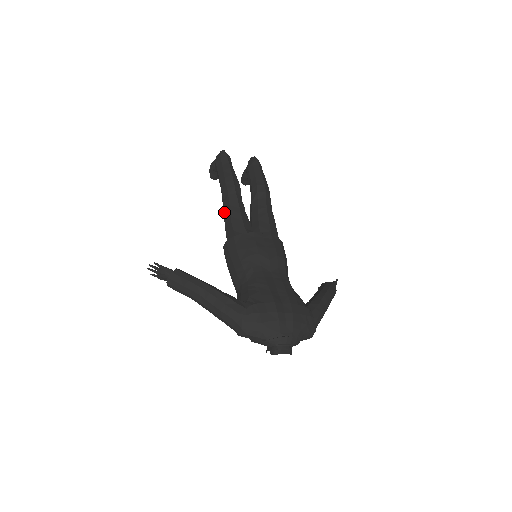
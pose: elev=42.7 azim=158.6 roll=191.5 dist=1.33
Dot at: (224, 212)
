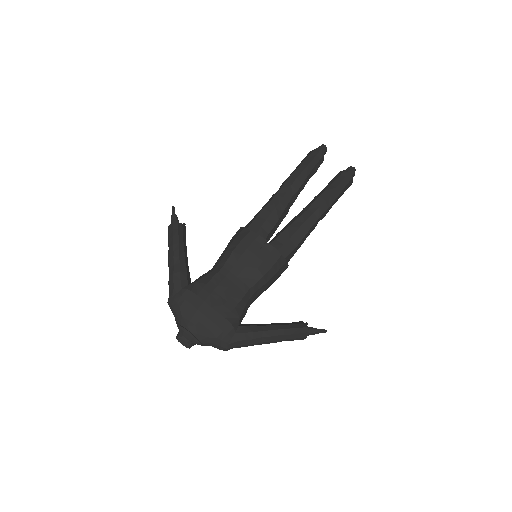
Dot at: (267, 202)
